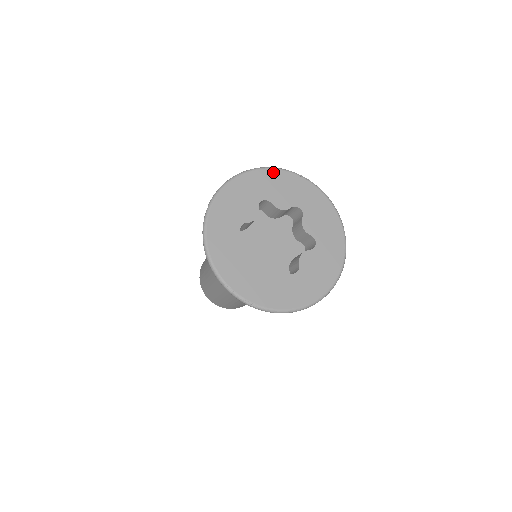
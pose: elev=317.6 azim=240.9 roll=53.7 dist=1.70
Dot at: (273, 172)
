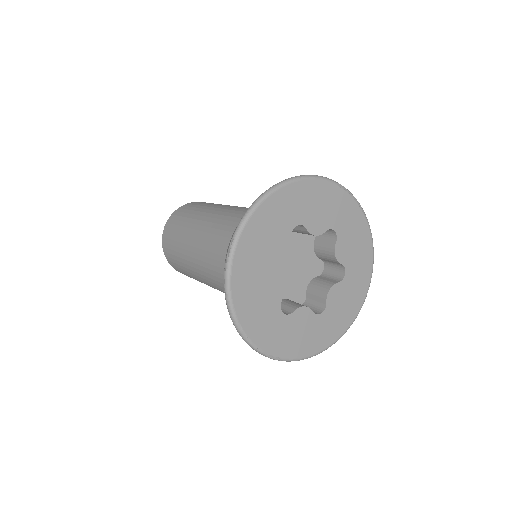
Dot at: (311, 184)
